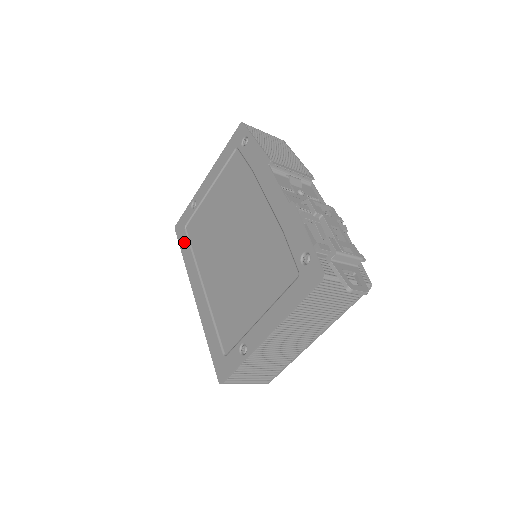
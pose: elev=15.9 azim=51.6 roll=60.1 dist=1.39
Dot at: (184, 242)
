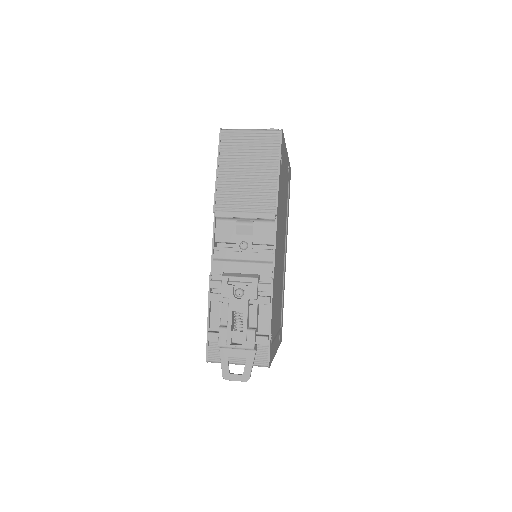
Dot at: occluded
